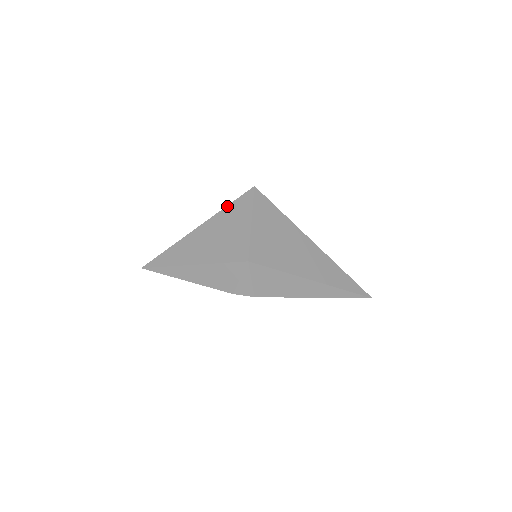
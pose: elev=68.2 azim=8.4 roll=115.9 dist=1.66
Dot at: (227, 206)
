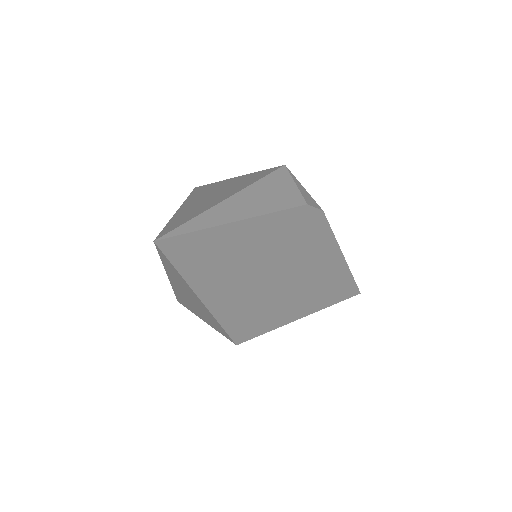
Dot at: (189, 195)
